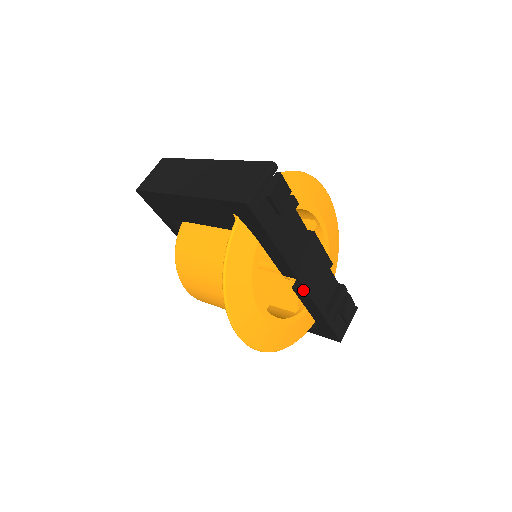
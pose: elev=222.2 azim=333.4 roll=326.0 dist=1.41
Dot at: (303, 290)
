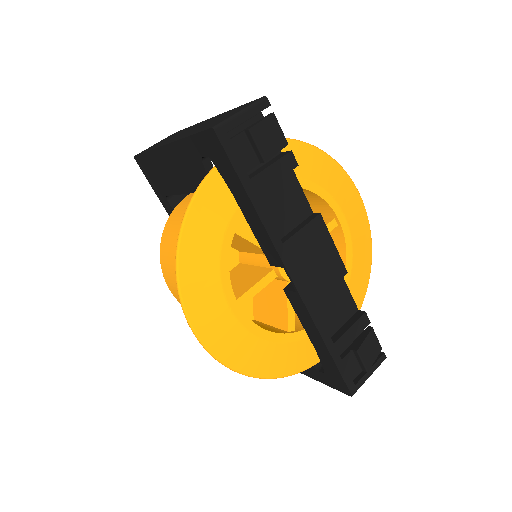
Dot at: (295, 291)
